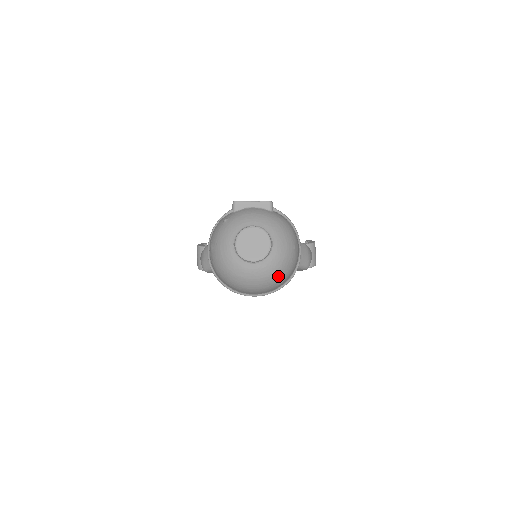
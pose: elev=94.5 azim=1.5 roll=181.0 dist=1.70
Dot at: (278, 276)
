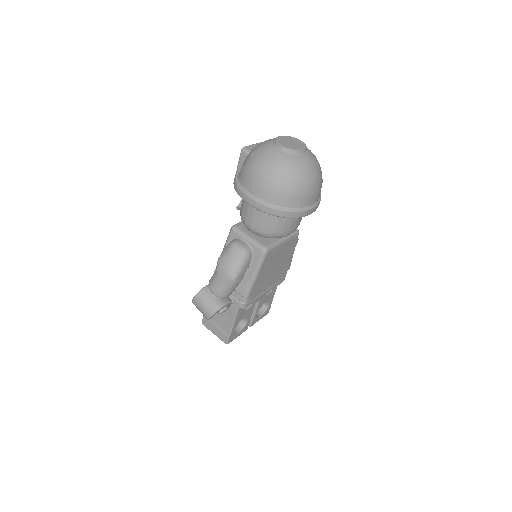
Dot at: (320, 167)
